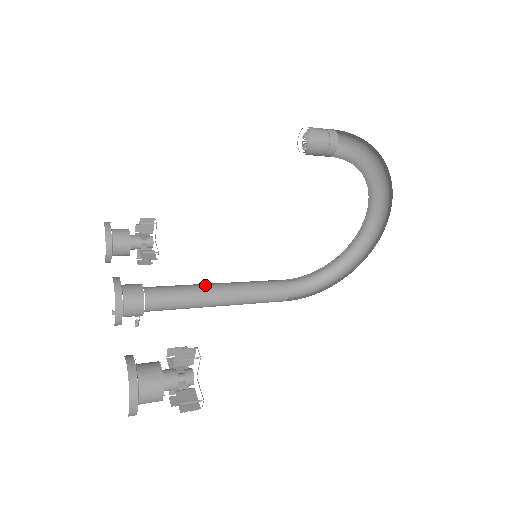
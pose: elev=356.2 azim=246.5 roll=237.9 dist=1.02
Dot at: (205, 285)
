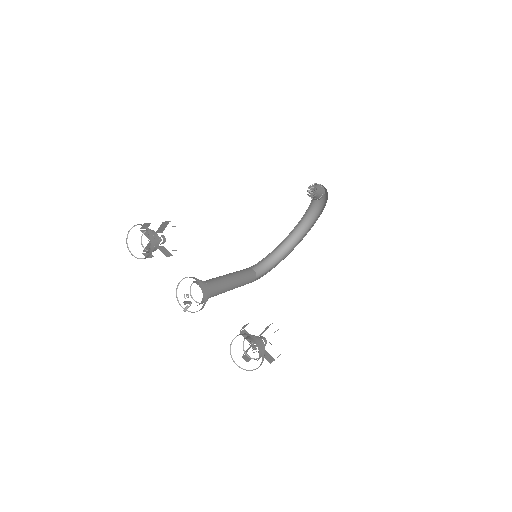
Dot at: (226, 277)
